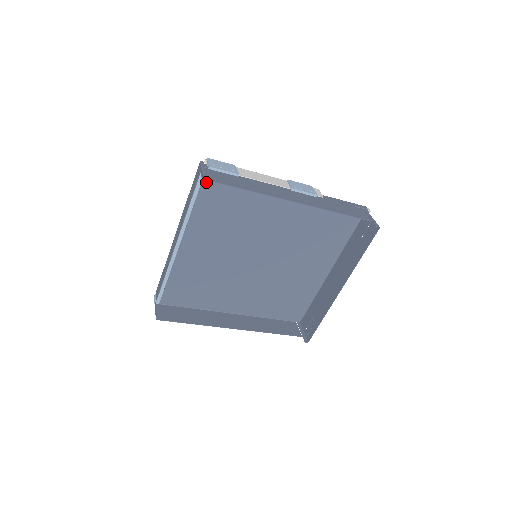
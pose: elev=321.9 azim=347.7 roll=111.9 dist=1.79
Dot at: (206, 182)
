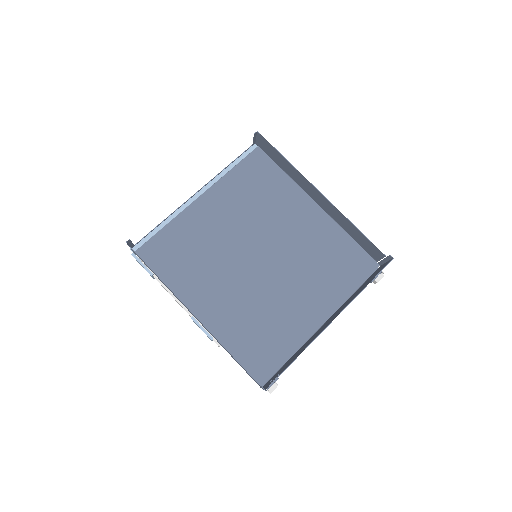
Dot at: (252, 157)
